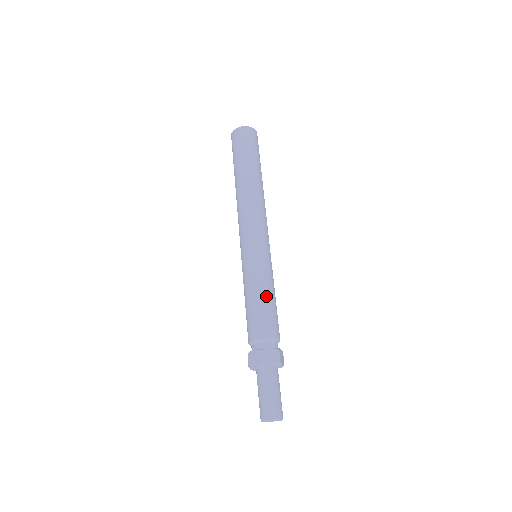
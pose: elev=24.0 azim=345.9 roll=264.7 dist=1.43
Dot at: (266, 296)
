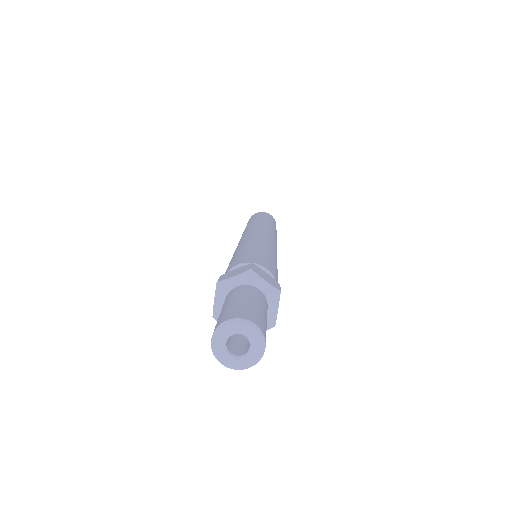
Dot at: (270, 255)
